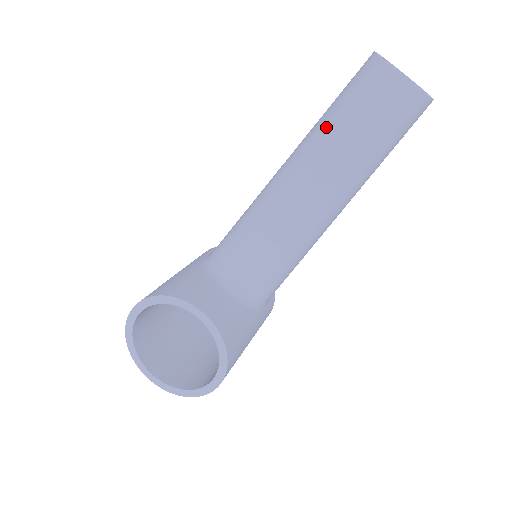
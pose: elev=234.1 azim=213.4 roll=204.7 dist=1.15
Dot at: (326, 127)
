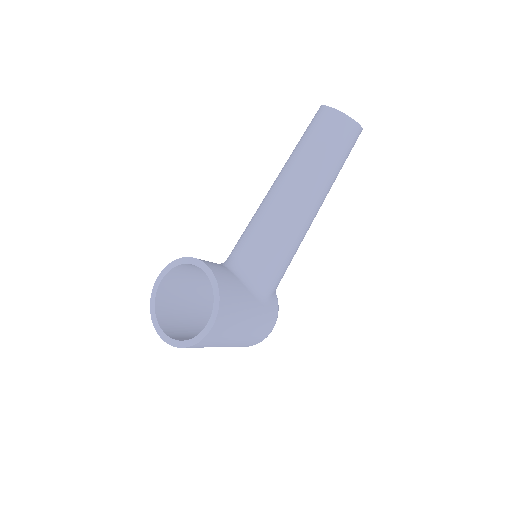
Dot at: (294, 150)
